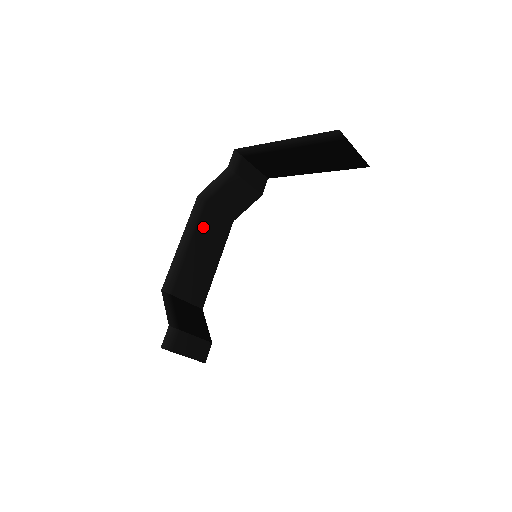
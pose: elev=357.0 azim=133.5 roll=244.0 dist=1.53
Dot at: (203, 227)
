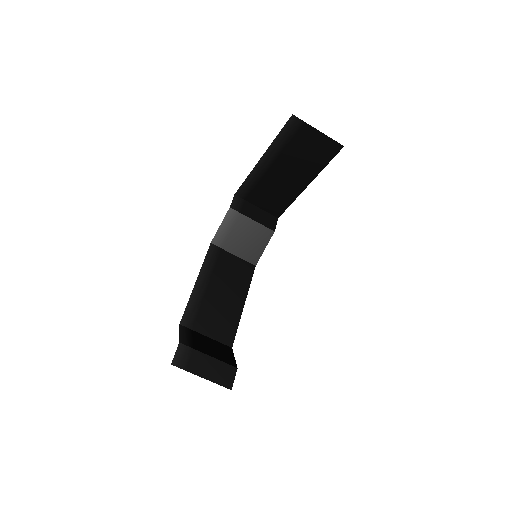
Dot at: (221, 270)
